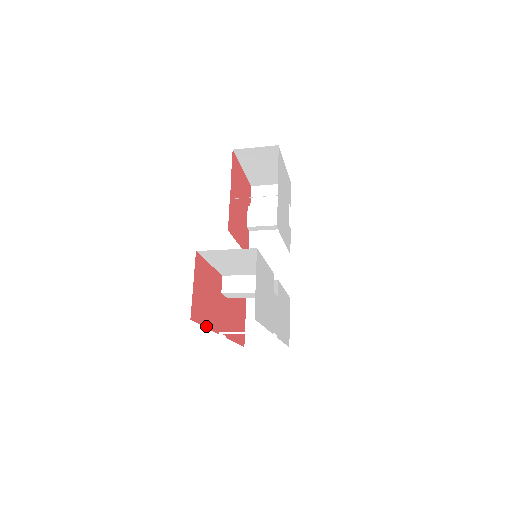
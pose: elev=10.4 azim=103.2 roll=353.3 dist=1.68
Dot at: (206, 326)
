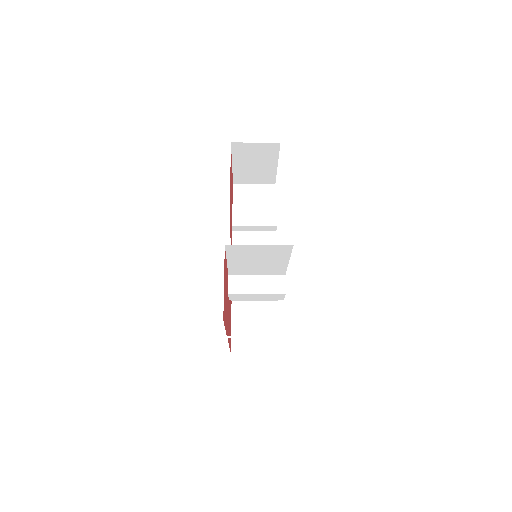
Dot at: (225, 328)
